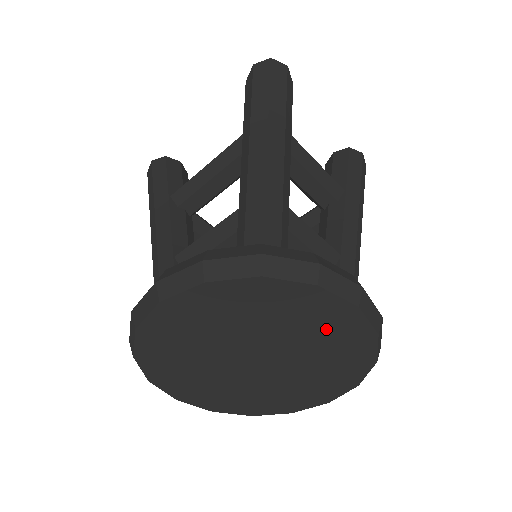
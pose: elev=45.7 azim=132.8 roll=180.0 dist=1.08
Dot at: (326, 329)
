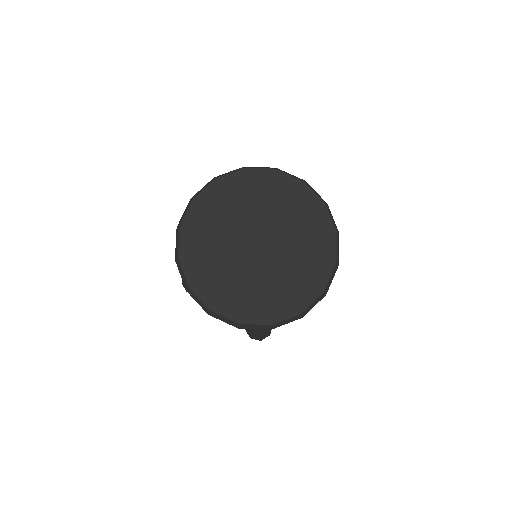
Dot at: (292, 205)
